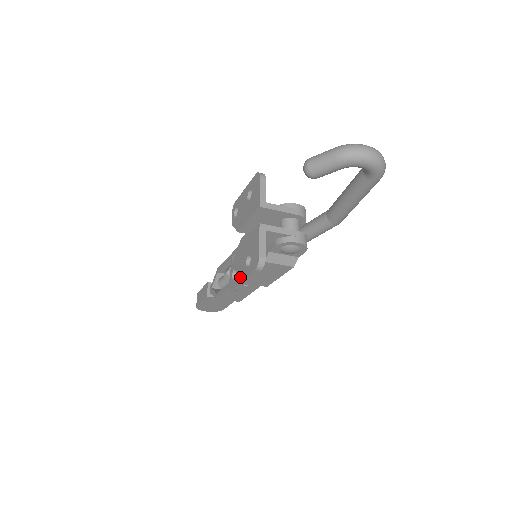
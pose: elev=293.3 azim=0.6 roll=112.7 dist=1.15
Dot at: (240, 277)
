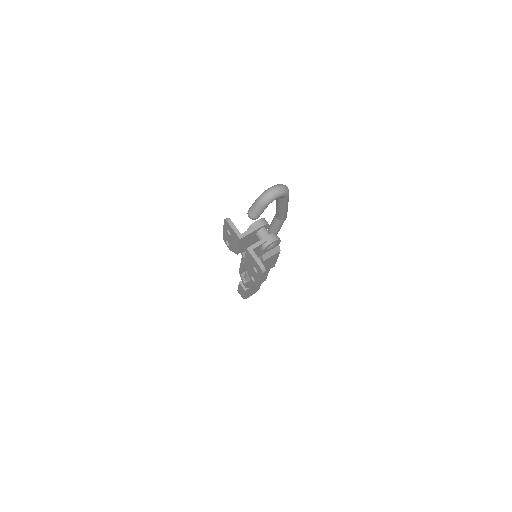
Dot at: (257, 279)
